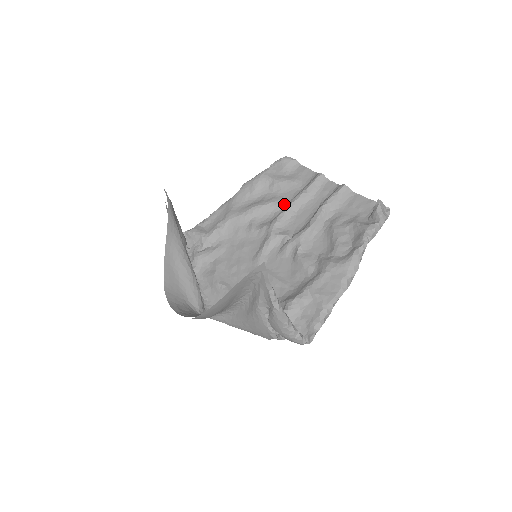
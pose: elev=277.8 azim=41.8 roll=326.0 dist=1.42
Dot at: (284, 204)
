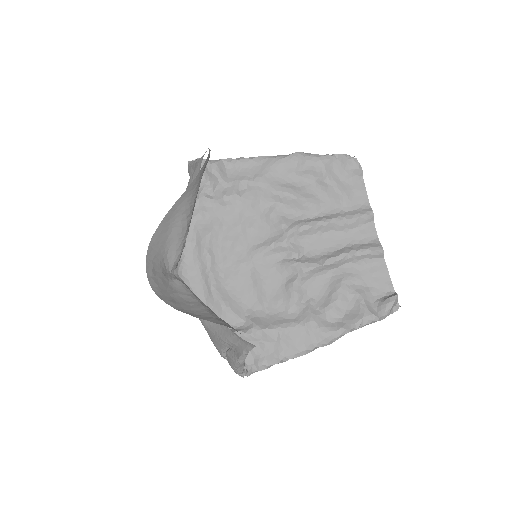
Dot at: (317, 212)
